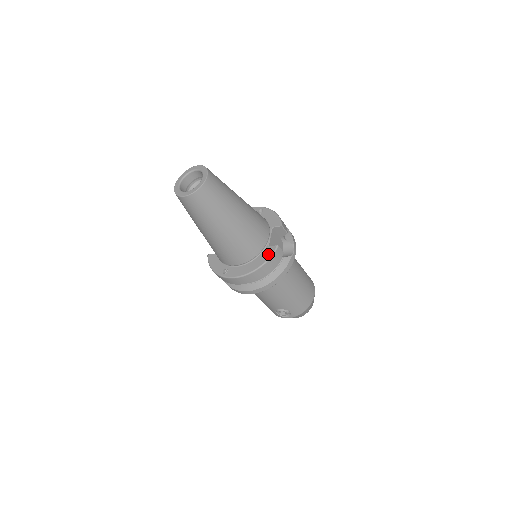
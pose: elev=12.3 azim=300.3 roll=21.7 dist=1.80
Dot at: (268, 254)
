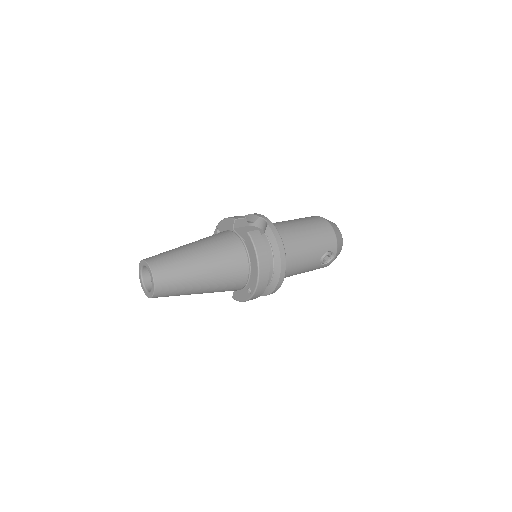
Dot at: (250, 245)
